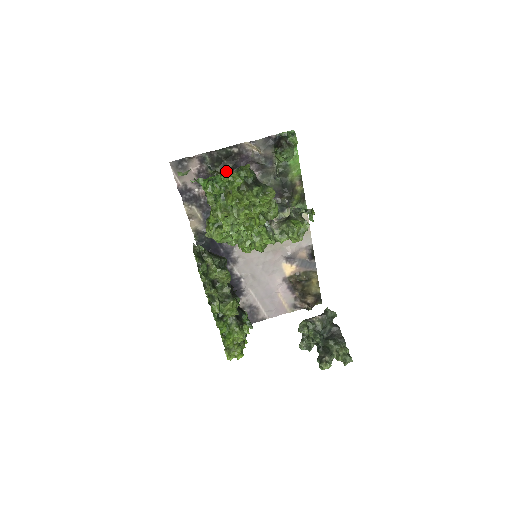
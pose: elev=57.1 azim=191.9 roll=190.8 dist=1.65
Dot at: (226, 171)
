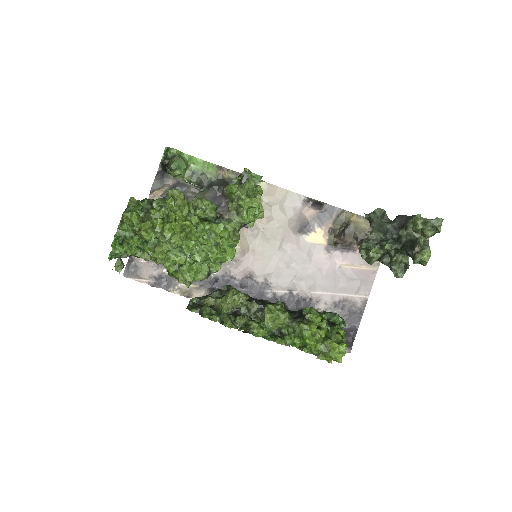
Dot at: occluded
